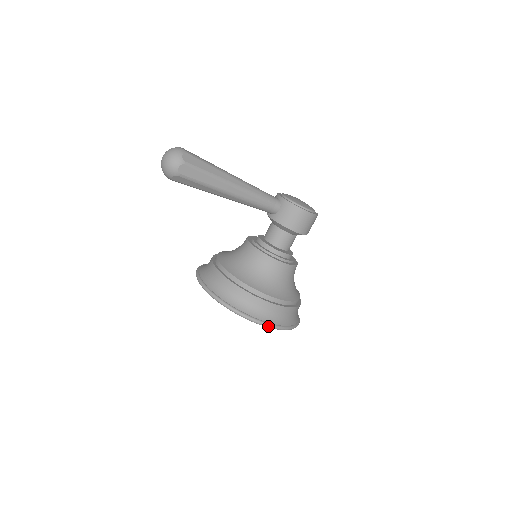
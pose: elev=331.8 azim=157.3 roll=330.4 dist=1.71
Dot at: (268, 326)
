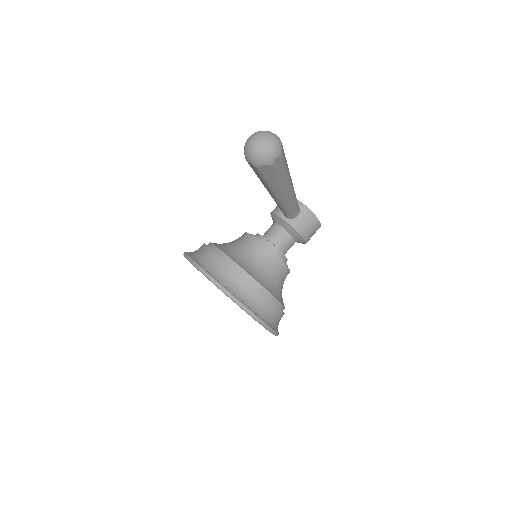
Dot at: (274, 333)
